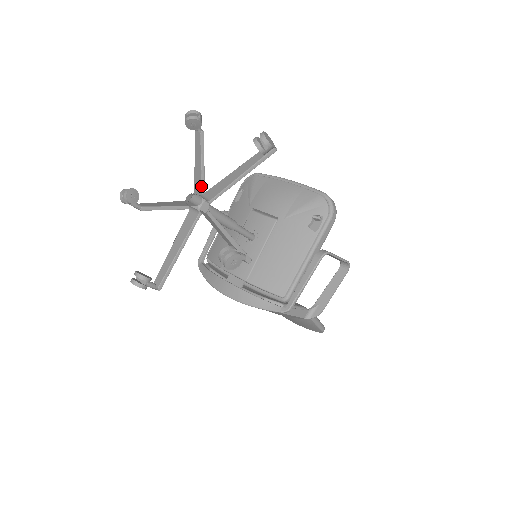
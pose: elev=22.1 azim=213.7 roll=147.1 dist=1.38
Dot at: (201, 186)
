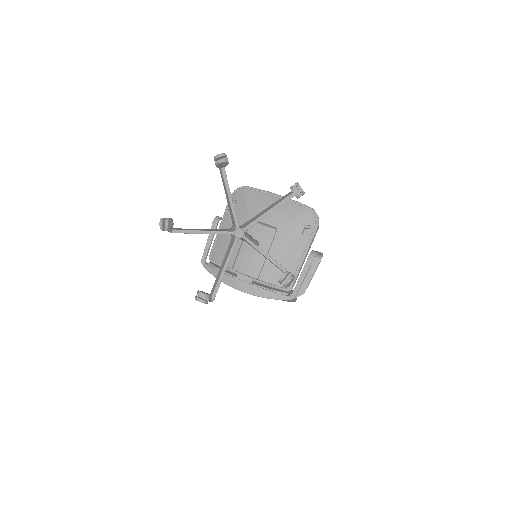
Dot at: (233, 215)
